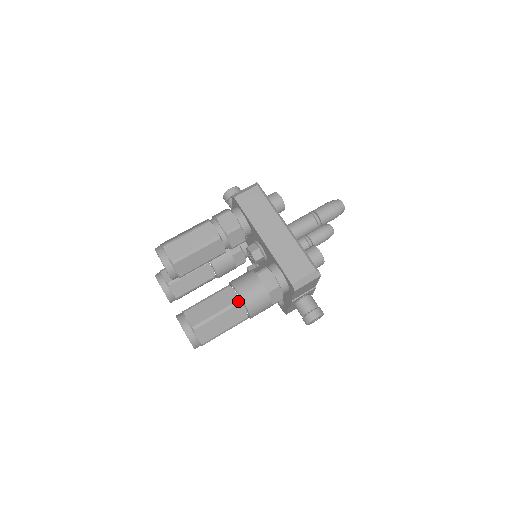
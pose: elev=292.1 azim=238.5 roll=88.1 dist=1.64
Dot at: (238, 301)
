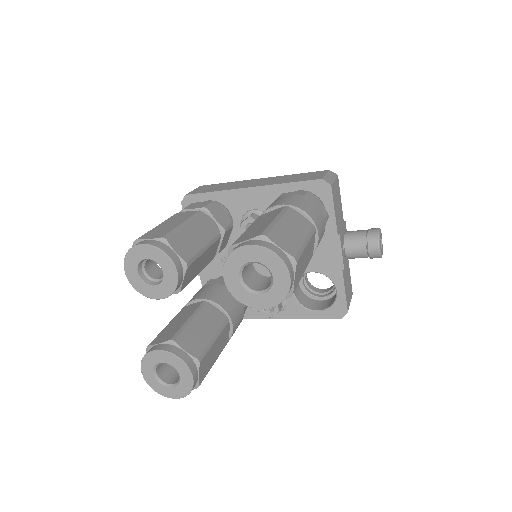
Dot at: (285, 207)
